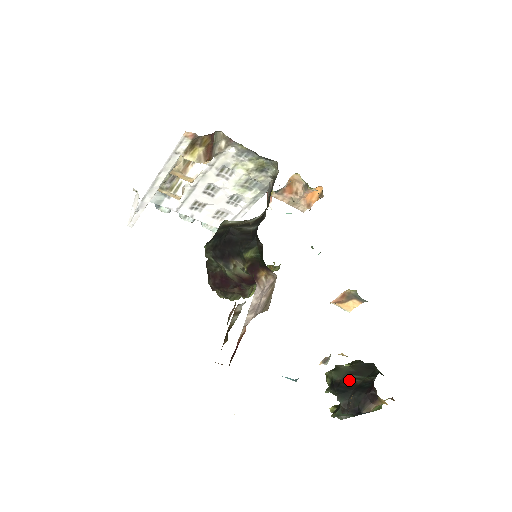
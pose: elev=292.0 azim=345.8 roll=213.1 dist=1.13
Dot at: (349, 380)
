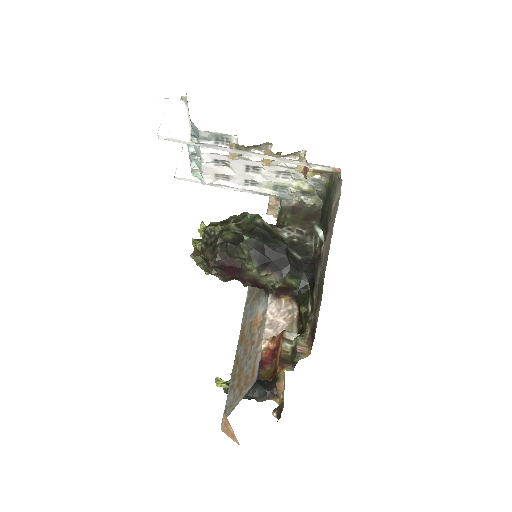
Dot at: occluded
